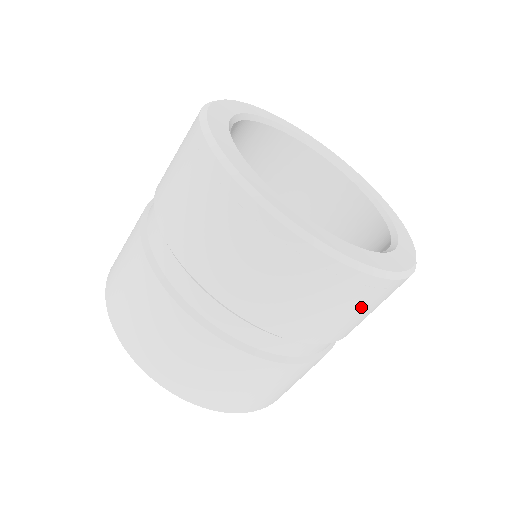
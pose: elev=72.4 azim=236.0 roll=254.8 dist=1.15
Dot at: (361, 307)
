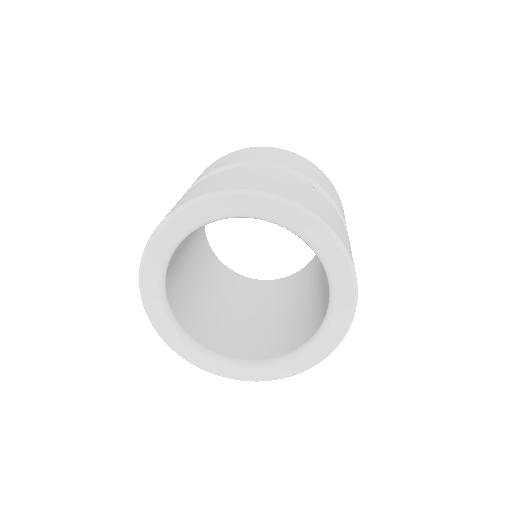
Dot at: (325, 181)
